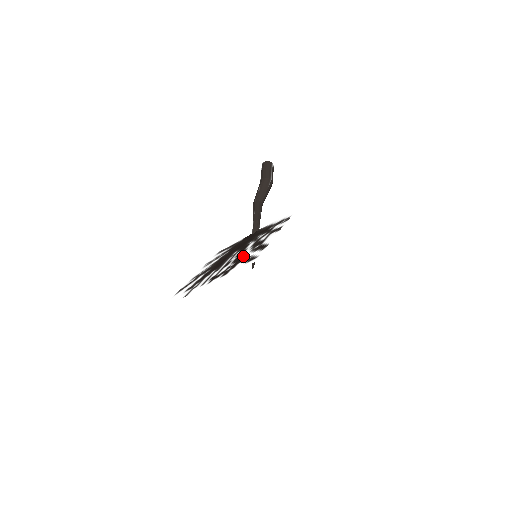
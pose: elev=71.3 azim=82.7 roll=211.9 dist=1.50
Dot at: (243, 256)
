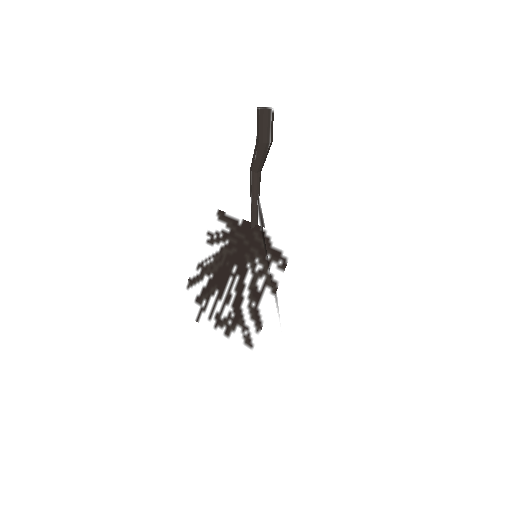
Dot at: (241, 309)
